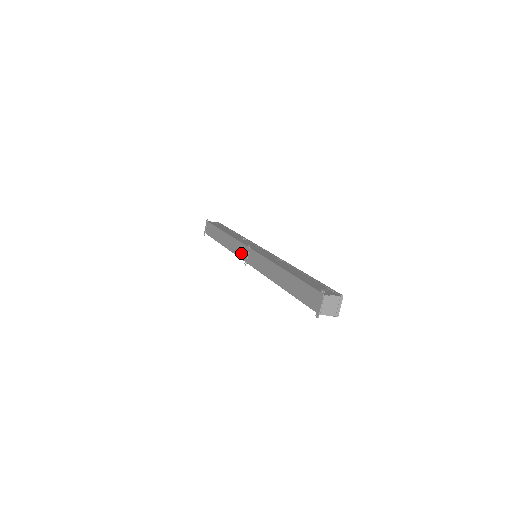
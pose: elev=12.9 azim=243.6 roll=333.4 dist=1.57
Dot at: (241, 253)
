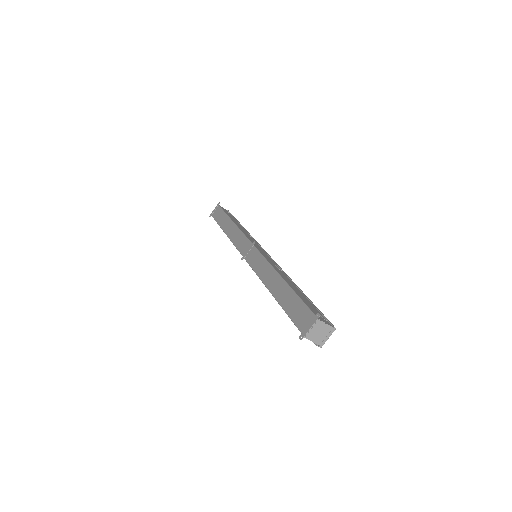
Dot at: (242, 247)
